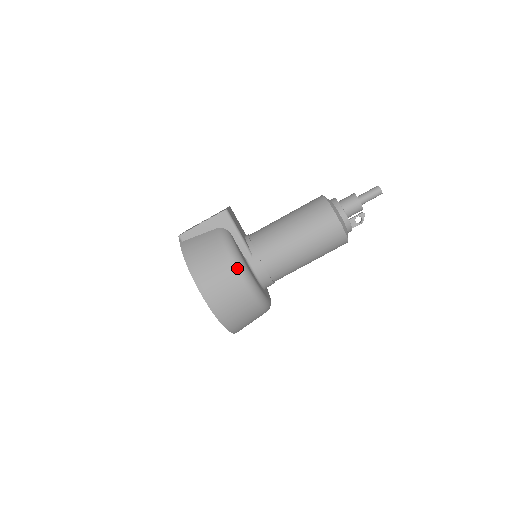
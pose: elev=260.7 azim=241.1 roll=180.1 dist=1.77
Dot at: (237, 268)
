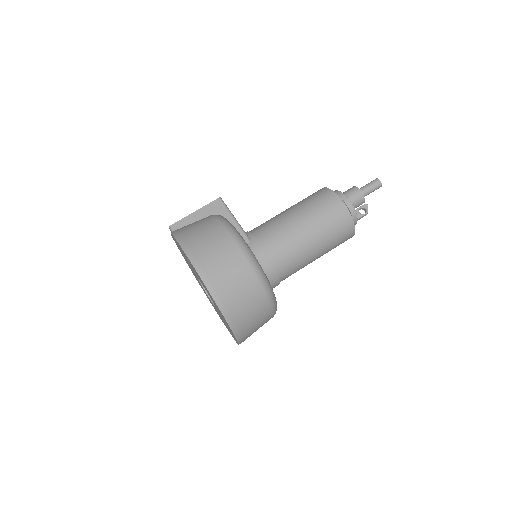
Dot at: (232, 235)
